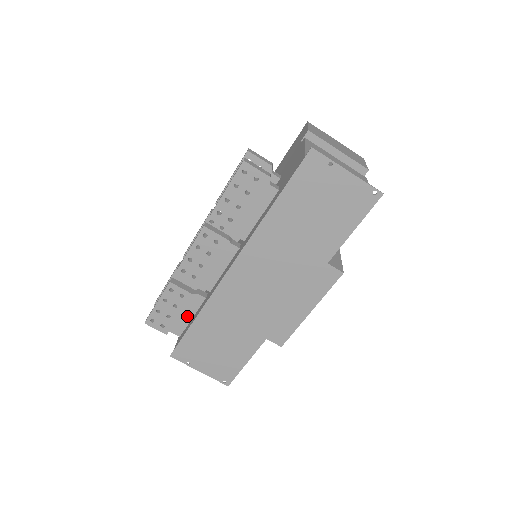
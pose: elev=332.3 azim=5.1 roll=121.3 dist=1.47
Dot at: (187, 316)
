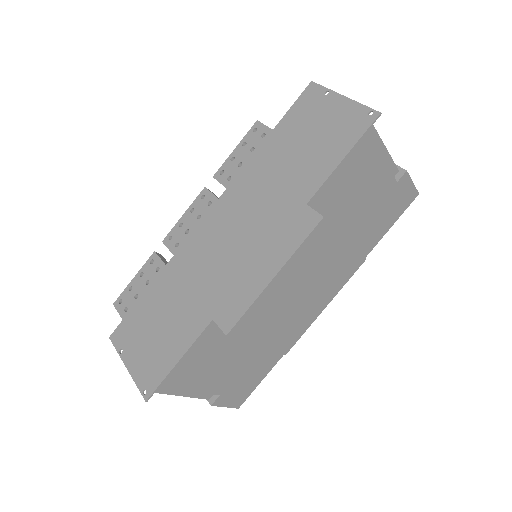
Dot at: occluded
